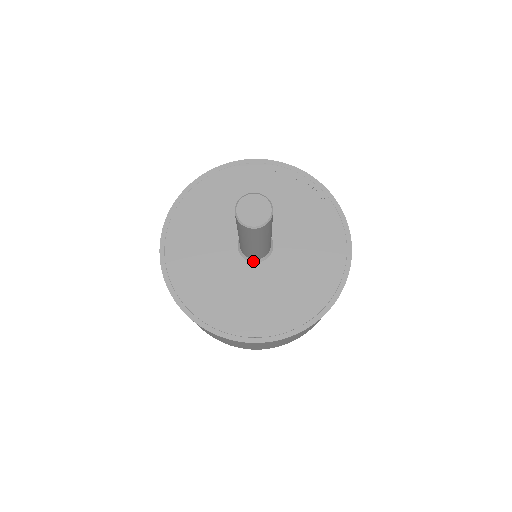
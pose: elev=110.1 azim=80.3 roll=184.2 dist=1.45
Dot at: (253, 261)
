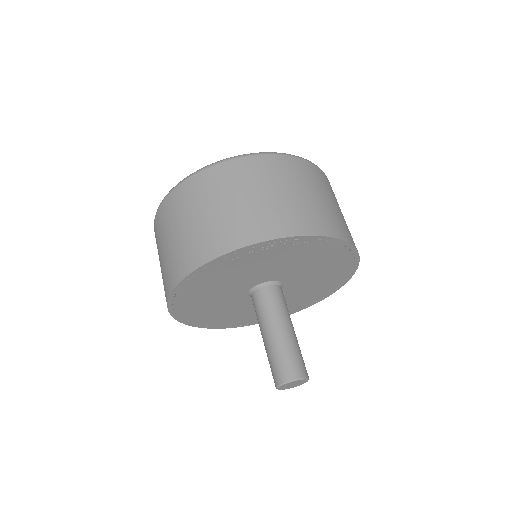
Dot at: occluded
